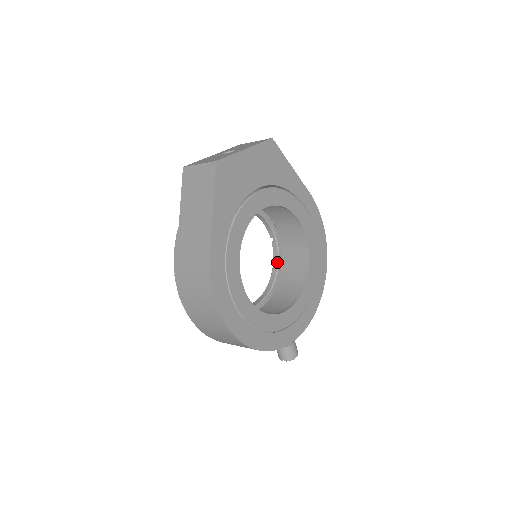
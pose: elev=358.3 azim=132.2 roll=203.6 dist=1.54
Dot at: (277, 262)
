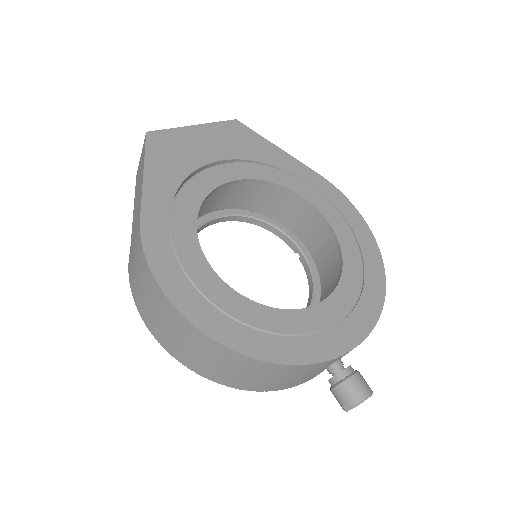
Dot at: (311, 278)
